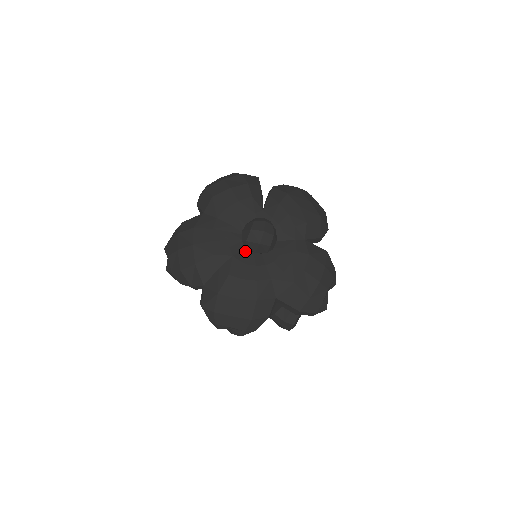
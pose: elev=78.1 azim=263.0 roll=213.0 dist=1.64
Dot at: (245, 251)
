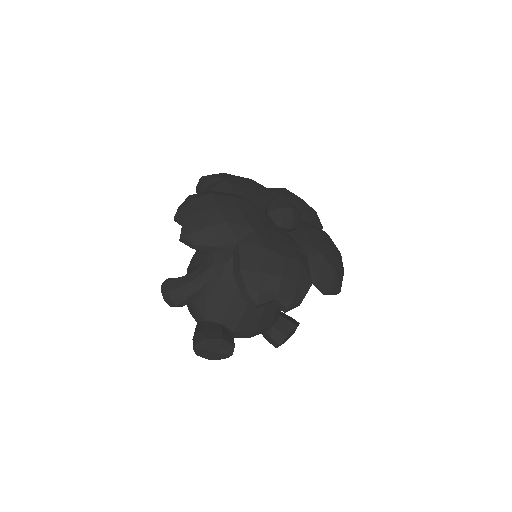
Dot at: (262, 210)
